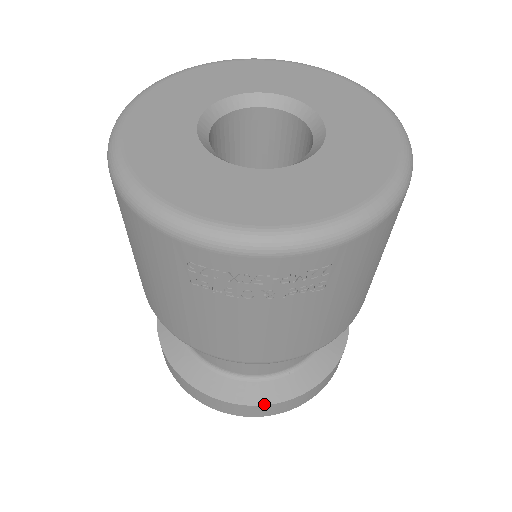
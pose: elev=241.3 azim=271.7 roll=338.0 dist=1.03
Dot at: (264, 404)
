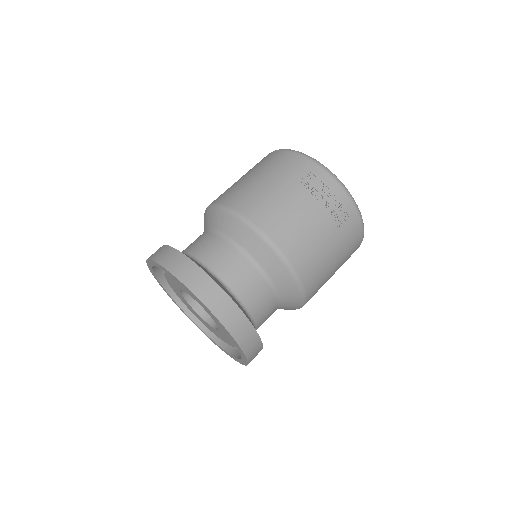
Dot at: (233, 300)
